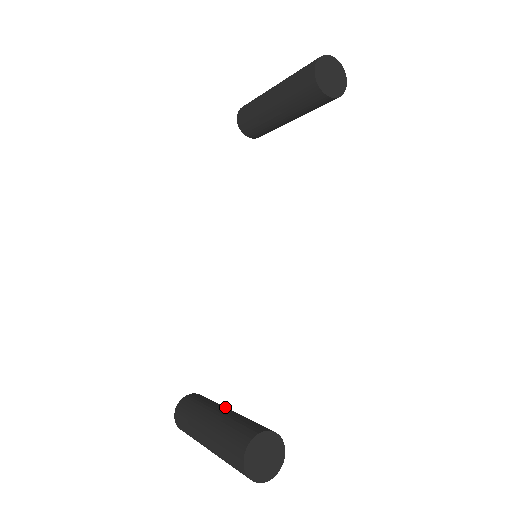
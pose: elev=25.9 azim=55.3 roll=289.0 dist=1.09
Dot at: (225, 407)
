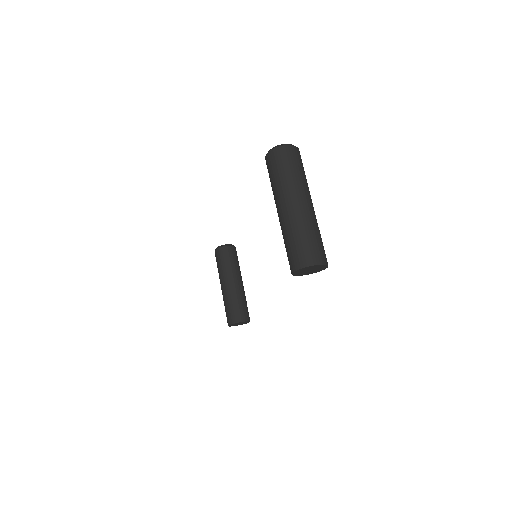
Dot at: (235, 277)
